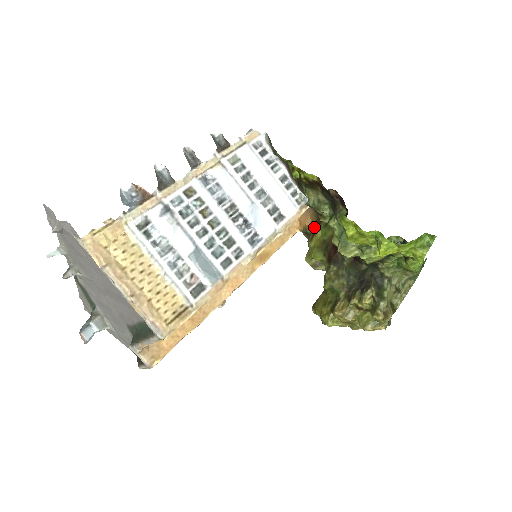
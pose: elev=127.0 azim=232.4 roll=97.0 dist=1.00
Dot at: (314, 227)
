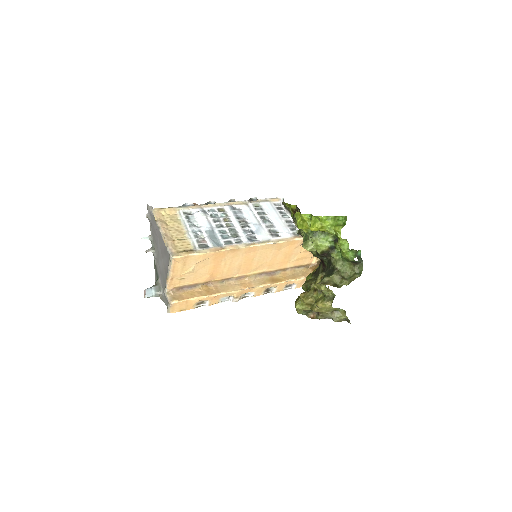
Dot at: occluded
